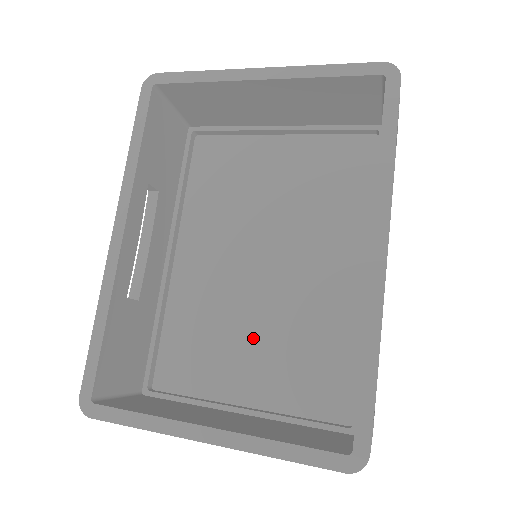
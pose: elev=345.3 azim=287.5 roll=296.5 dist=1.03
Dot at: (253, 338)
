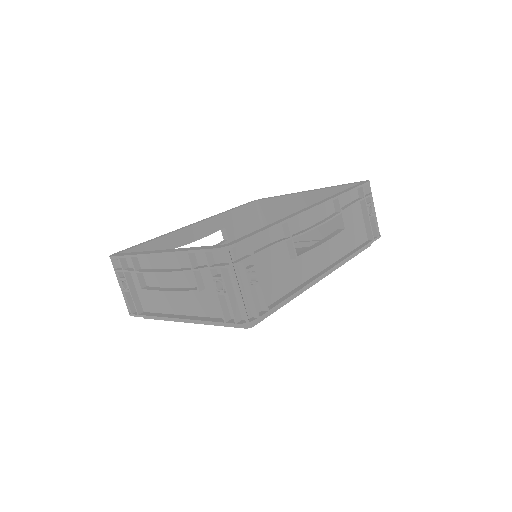
Dot at: occluded
